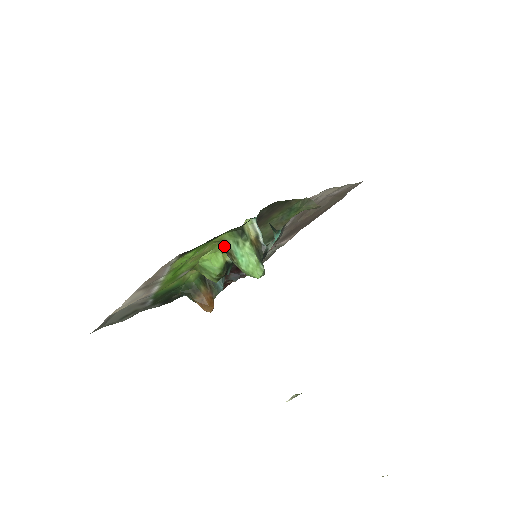
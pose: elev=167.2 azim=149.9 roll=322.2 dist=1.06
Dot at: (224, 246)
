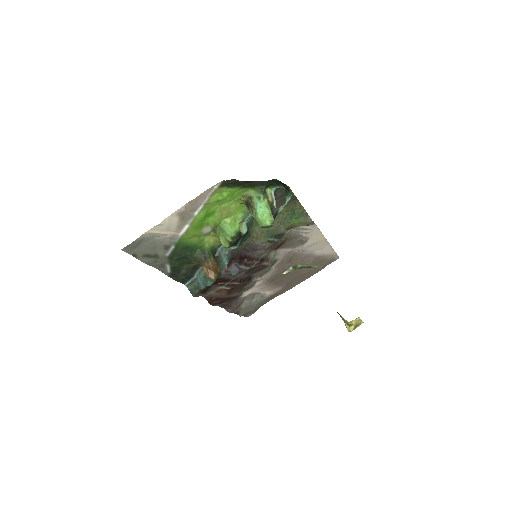
Dot at: (248, 200)
